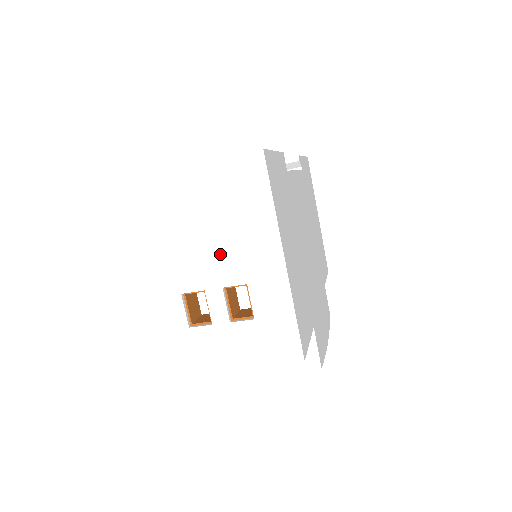
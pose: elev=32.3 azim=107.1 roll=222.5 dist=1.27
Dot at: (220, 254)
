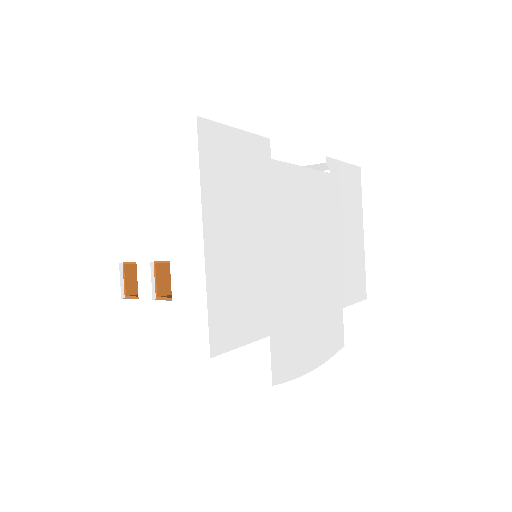
Dot at: (152, 225)
